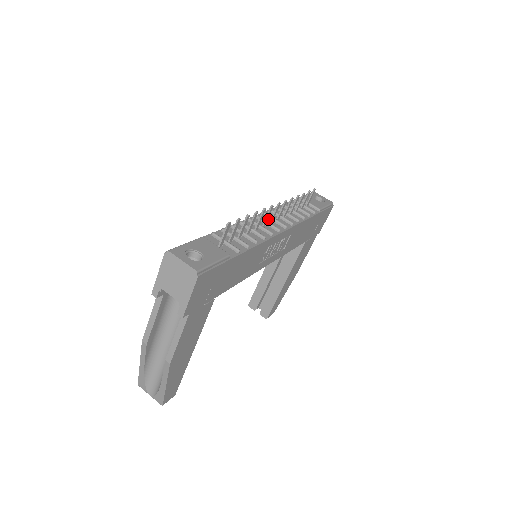
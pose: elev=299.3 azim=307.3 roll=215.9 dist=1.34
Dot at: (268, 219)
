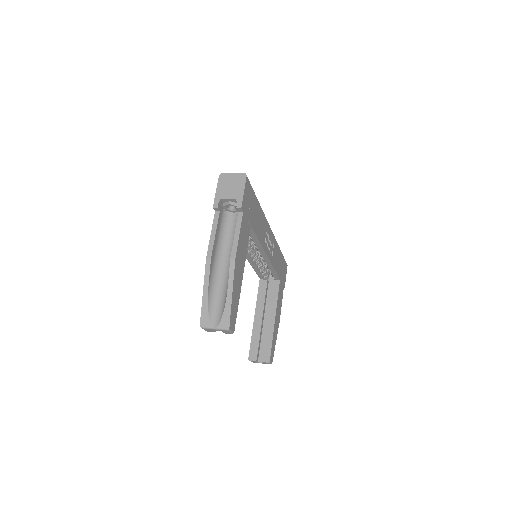
Dot at: occluded
